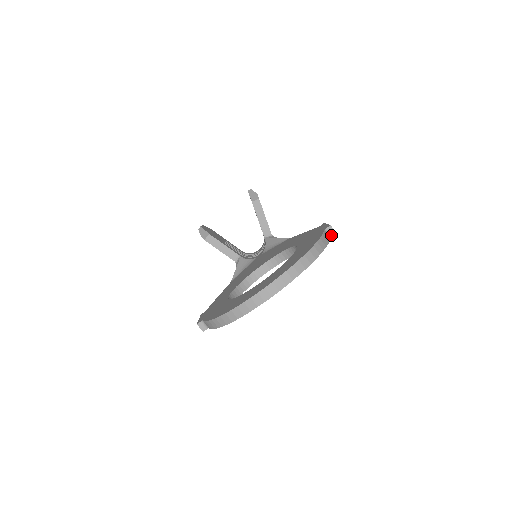
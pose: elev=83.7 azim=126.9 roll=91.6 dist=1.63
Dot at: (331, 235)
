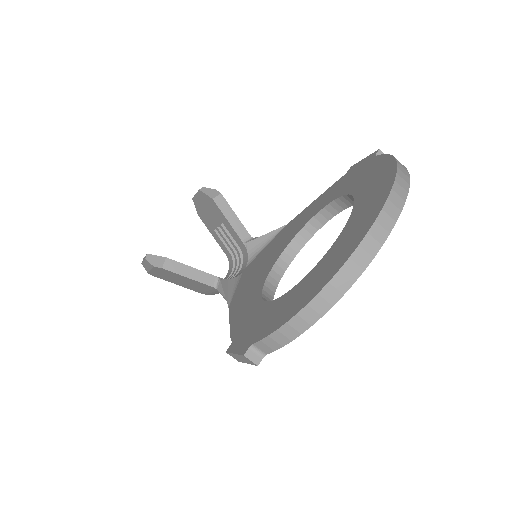
Dot at: occluded
